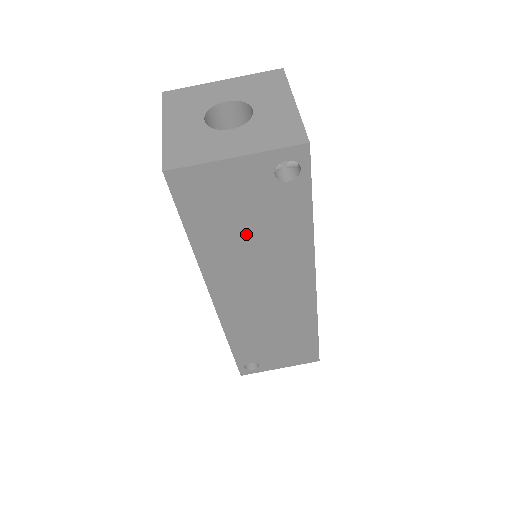
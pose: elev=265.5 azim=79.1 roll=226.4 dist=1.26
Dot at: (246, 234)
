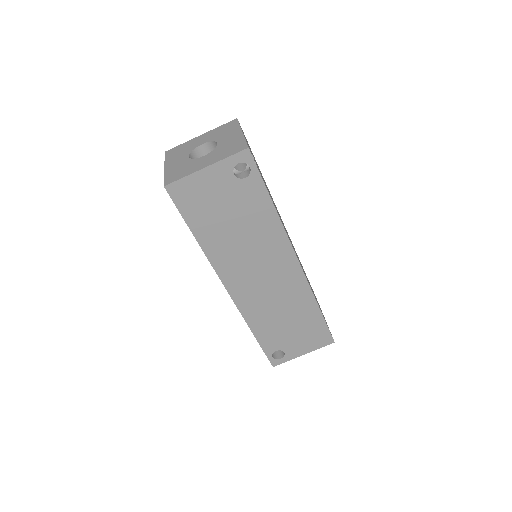
Dot at: (231, 224)
